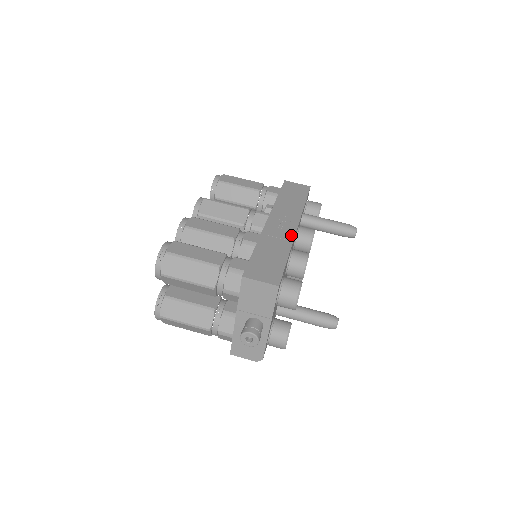
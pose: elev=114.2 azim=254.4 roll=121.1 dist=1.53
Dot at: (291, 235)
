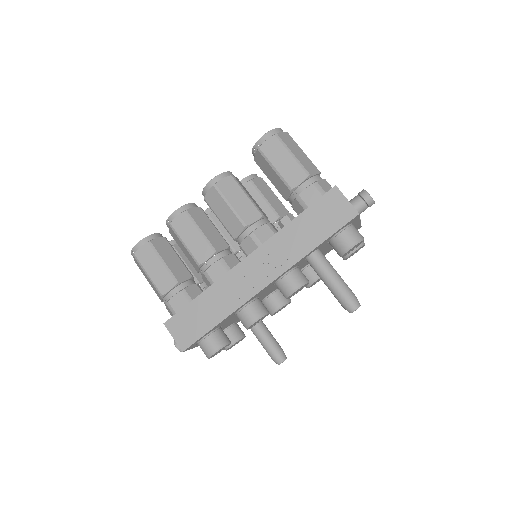
Dot at: (249, 295)
